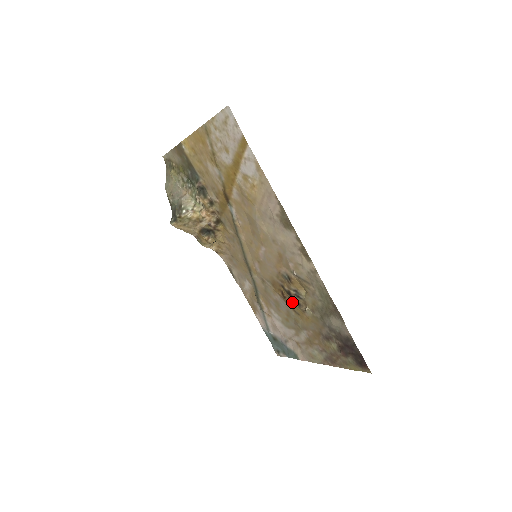
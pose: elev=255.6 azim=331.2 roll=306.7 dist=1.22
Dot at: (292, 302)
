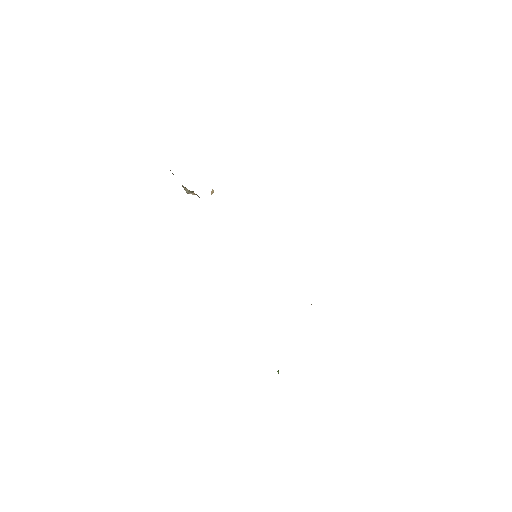
Dot at: occluded
